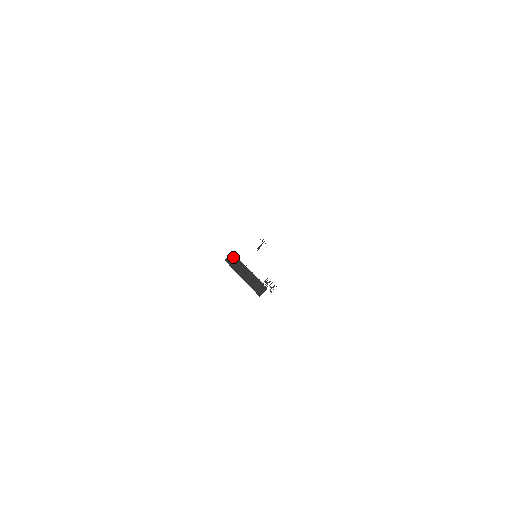
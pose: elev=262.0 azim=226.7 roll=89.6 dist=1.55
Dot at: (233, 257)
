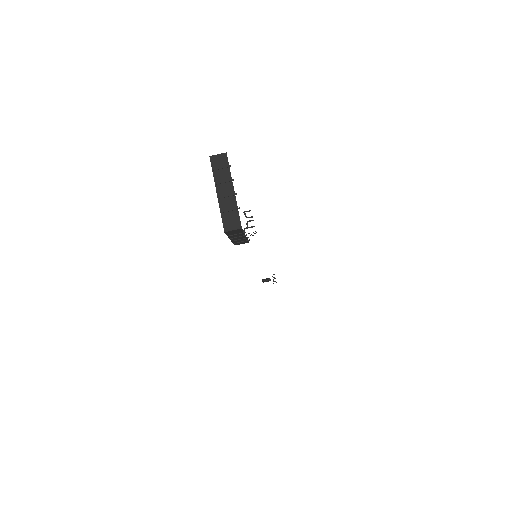
Dot at: (223, 159)
